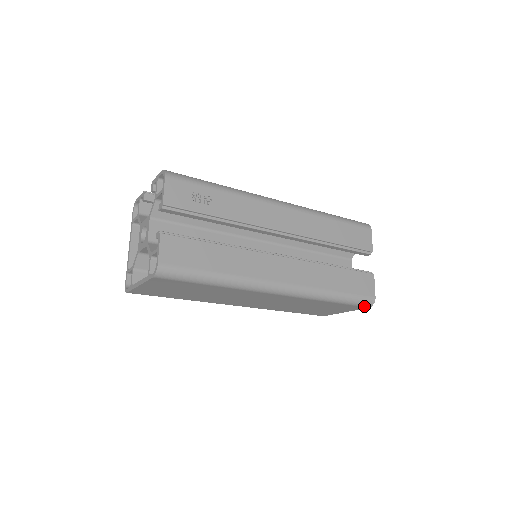
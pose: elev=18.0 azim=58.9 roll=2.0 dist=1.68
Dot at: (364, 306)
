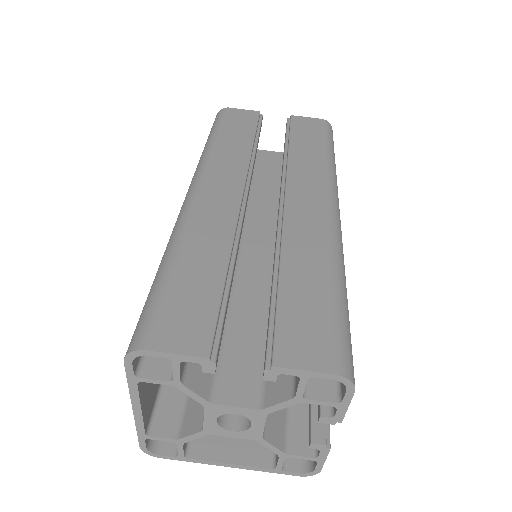
Dot at: occluded
